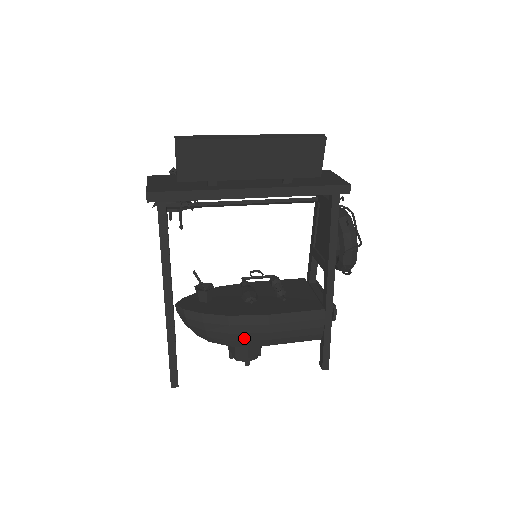
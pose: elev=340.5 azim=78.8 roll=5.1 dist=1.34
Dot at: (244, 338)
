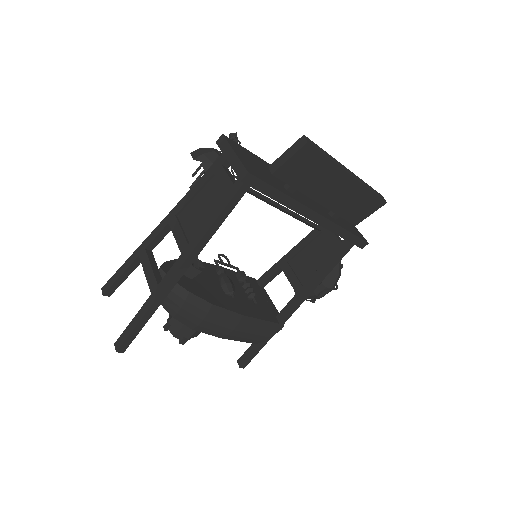
Dot at: (210, 327)
